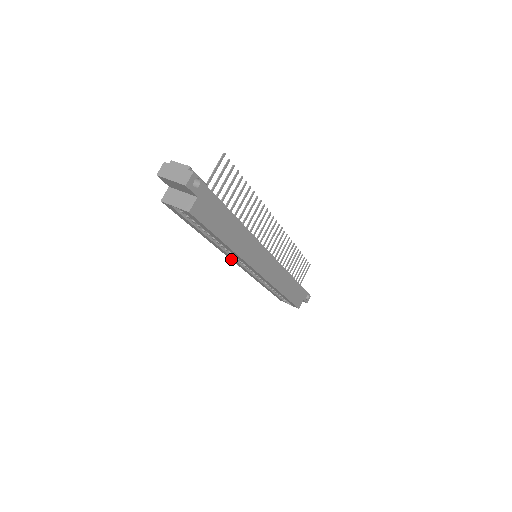
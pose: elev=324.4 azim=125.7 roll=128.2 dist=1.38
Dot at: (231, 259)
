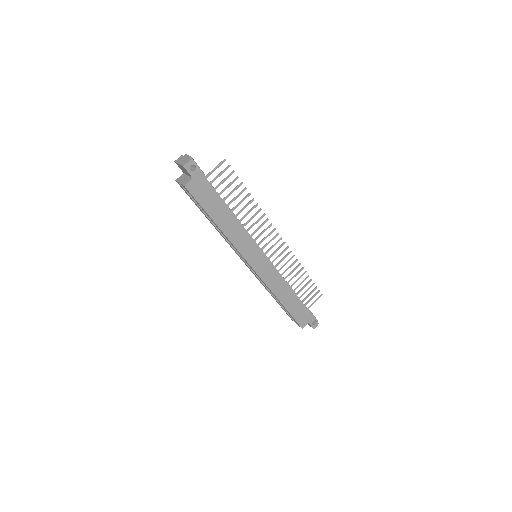
Dot at: occluded
